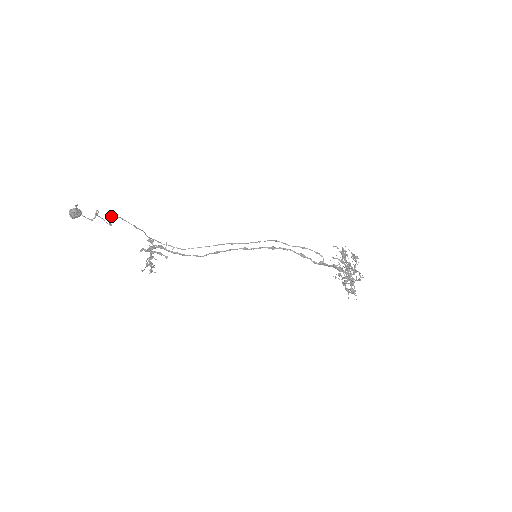
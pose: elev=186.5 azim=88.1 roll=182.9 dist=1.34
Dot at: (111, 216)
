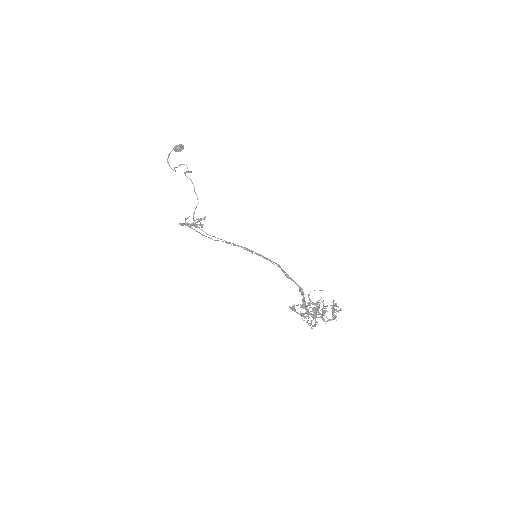
Dot at: (184, 173)
